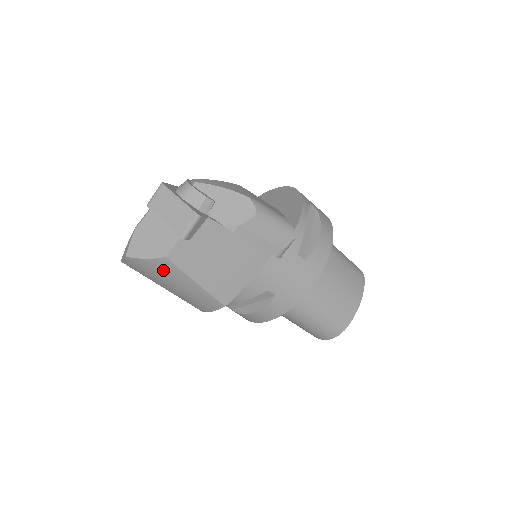
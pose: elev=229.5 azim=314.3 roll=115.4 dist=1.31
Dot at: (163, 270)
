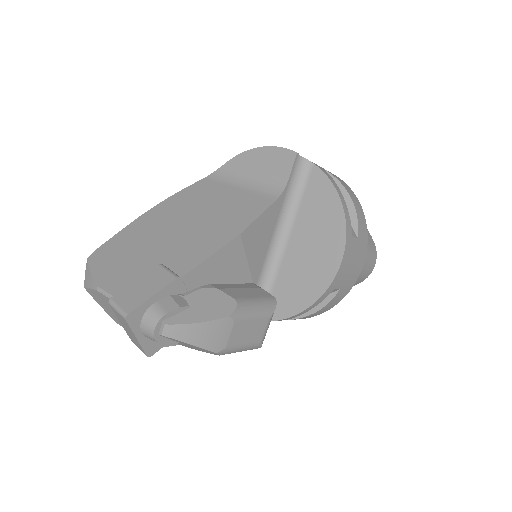
Dot at: occluded
